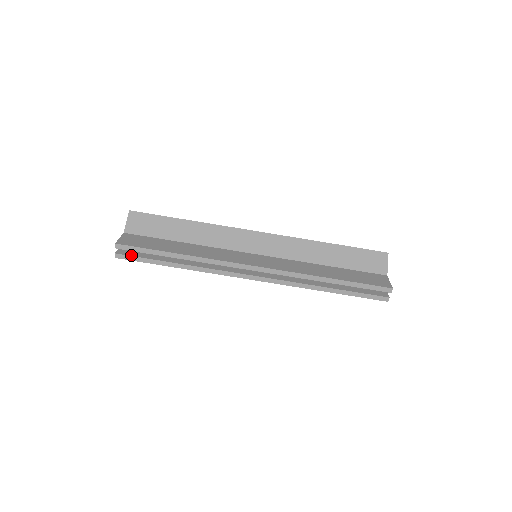
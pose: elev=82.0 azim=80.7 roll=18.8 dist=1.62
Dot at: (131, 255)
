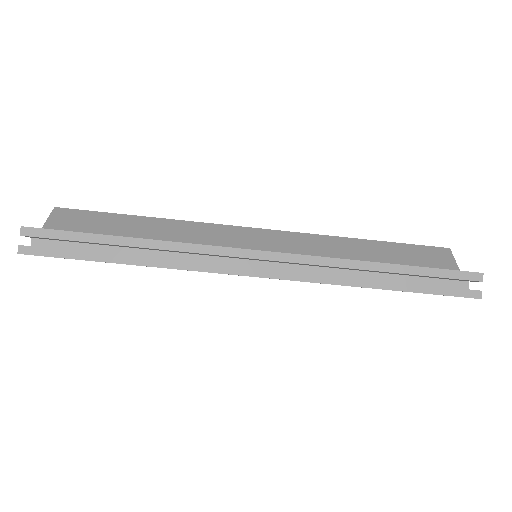
Dot at: occluded
